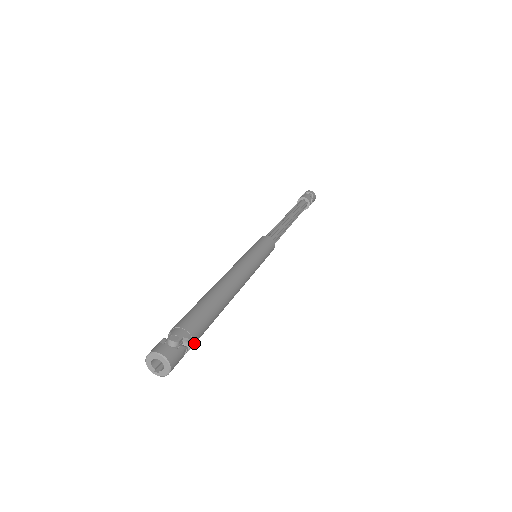
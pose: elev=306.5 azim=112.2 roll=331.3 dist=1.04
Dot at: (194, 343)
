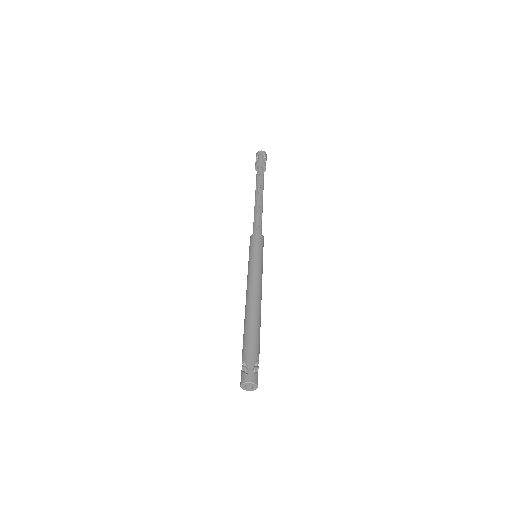
Dot at: occluded
